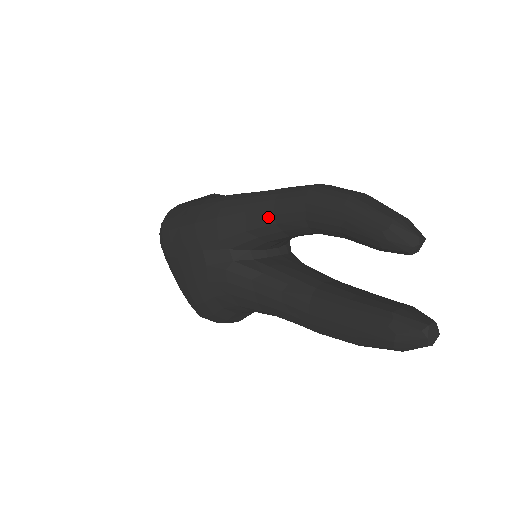
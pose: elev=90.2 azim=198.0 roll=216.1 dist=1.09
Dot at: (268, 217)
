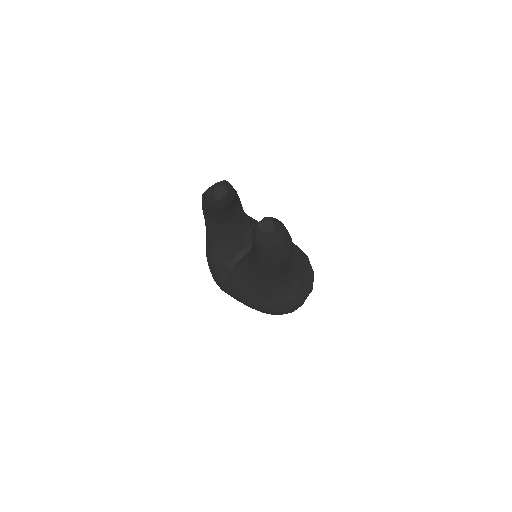
Dot at: (211, 235)
